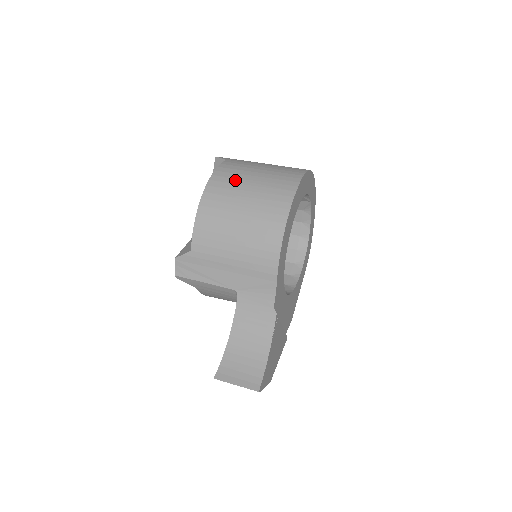
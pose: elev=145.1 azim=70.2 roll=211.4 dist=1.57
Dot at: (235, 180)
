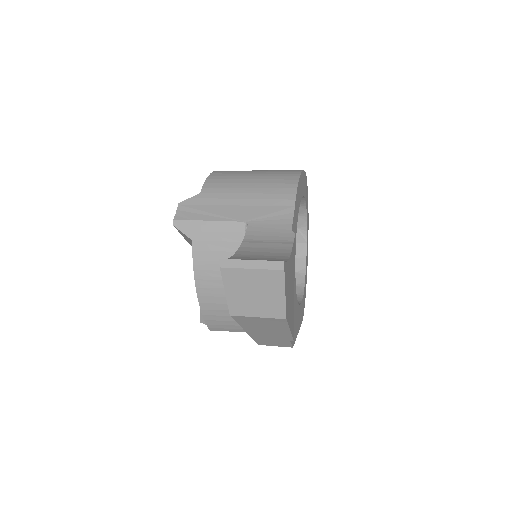
Dot at: occluded
